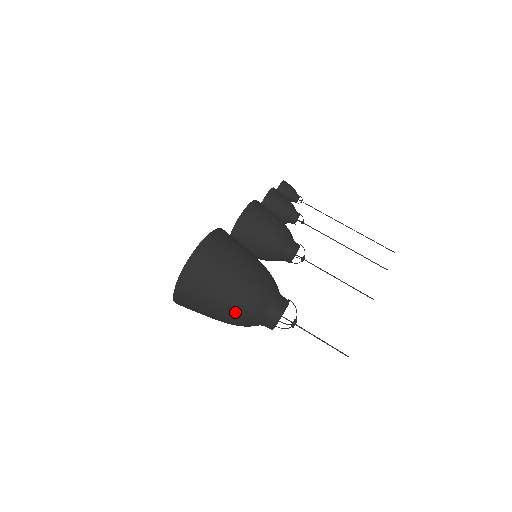
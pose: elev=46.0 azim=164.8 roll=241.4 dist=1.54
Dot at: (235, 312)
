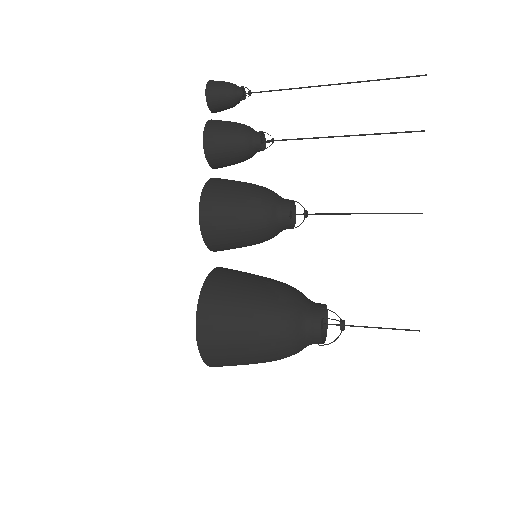
Dot at: (280, 359)
